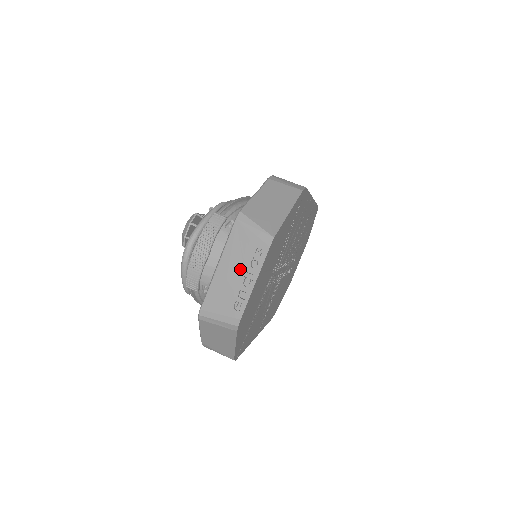
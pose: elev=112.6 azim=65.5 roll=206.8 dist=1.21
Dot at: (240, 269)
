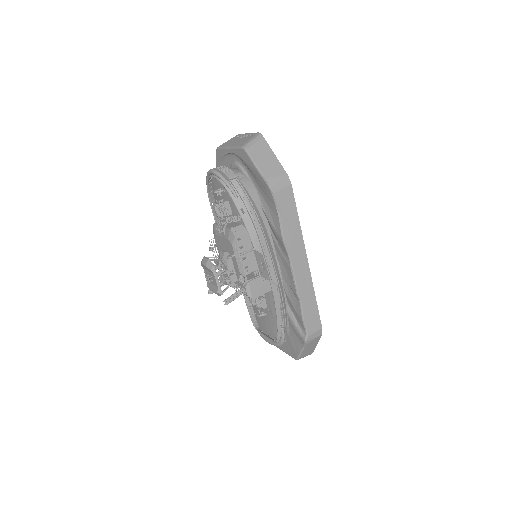
Dot at: (238, 139)
